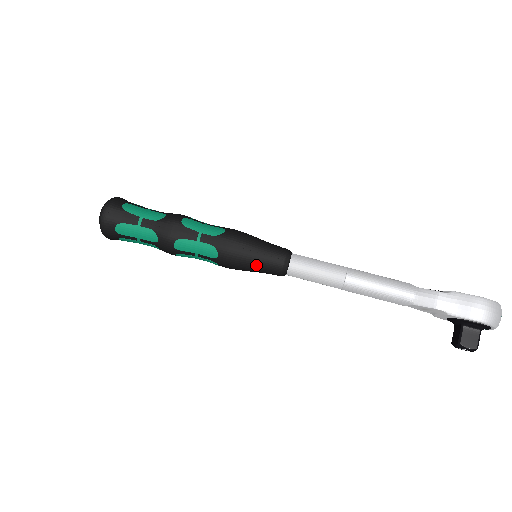
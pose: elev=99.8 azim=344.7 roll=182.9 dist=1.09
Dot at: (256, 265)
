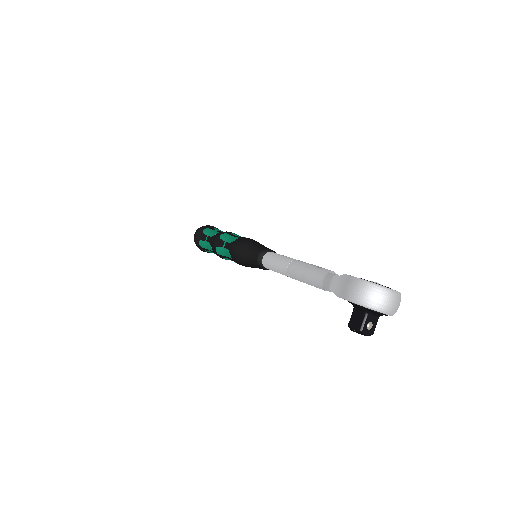
Dot at: (247, 261)
